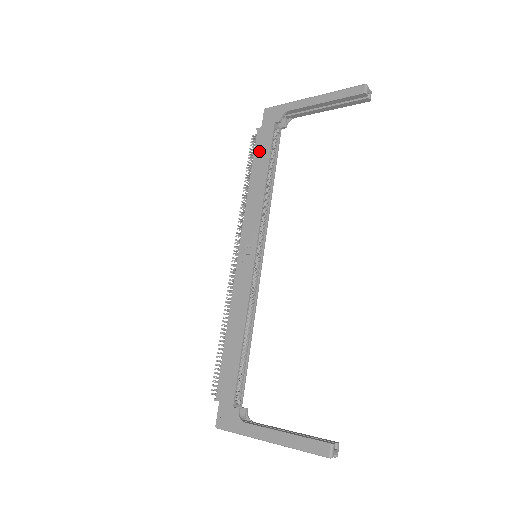
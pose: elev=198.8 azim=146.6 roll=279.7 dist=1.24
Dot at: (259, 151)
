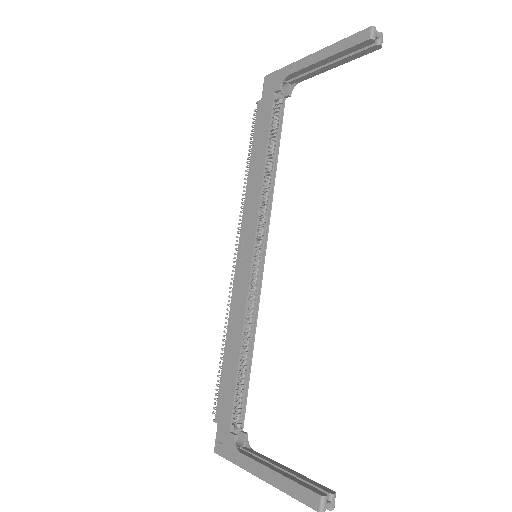
Dot at: (258, 129)
